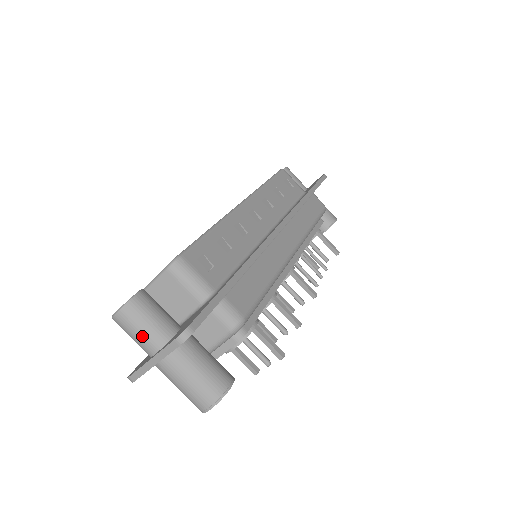
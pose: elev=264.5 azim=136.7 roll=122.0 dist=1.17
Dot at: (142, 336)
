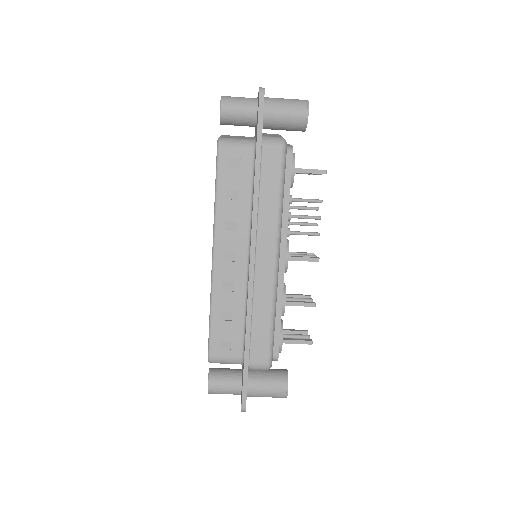
Dot at: occluded
